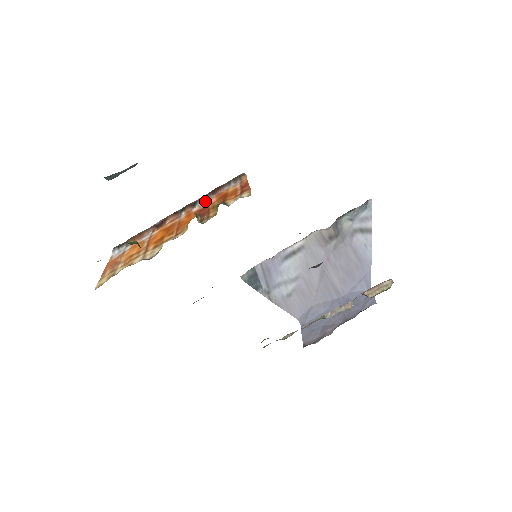
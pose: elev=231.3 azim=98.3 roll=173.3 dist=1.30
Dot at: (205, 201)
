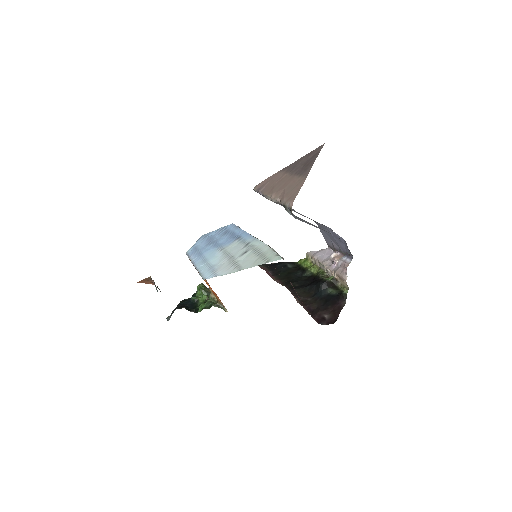
Dot at: occluded
